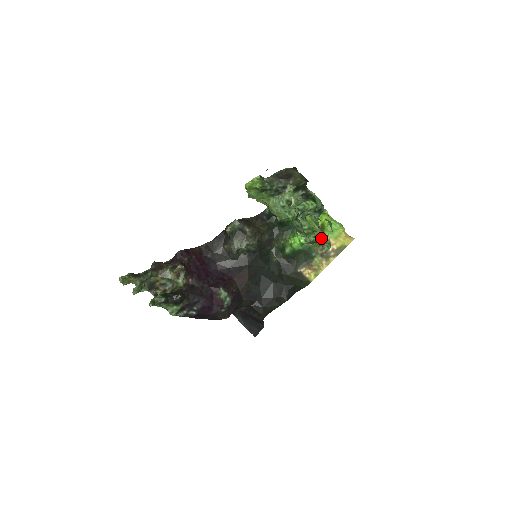
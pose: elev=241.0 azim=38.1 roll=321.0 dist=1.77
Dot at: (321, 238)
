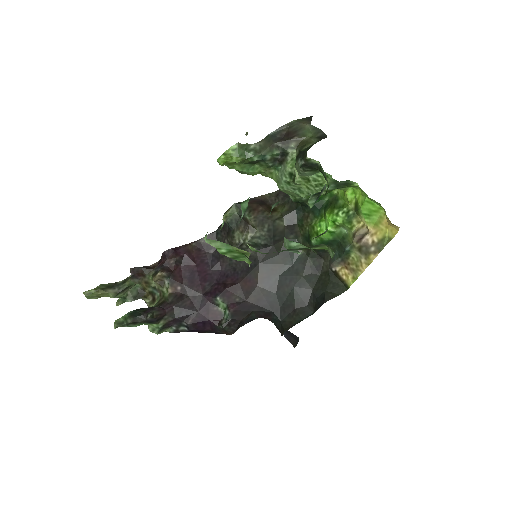
Dot at: (290, 251)
